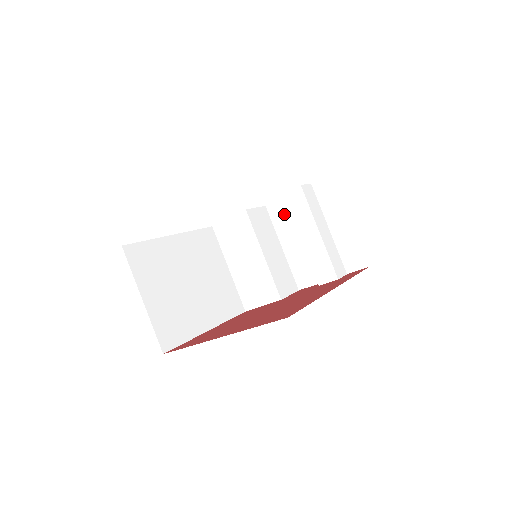
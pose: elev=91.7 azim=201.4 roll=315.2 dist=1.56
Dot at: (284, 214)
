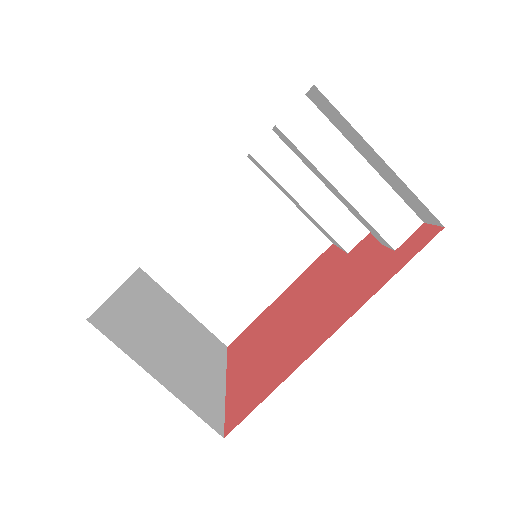
Dot at: occluded
